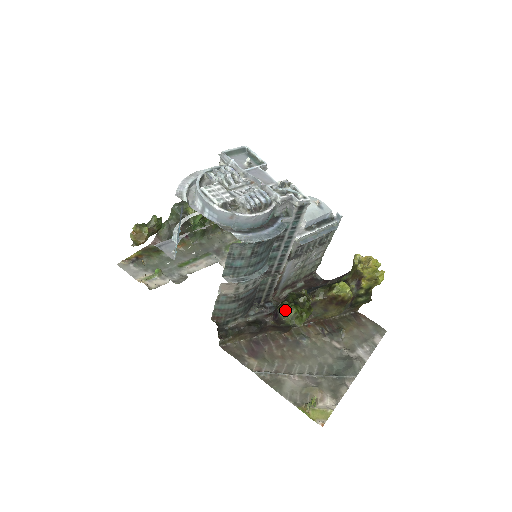
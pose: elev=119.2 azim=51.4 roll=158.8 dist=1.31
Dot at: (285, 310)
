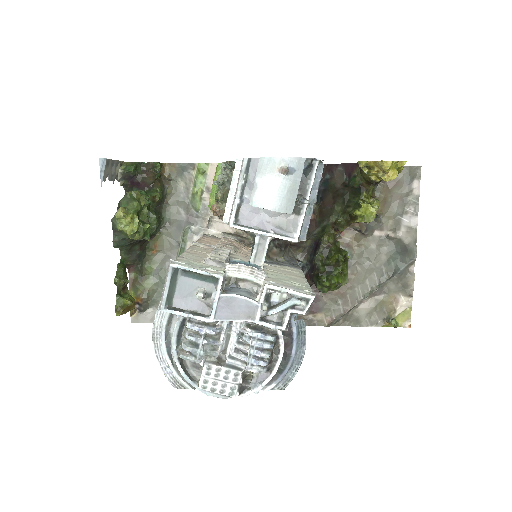
Dot at: (326, 288)
